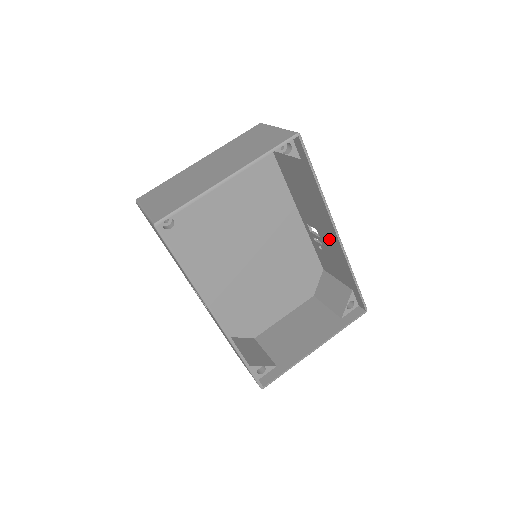
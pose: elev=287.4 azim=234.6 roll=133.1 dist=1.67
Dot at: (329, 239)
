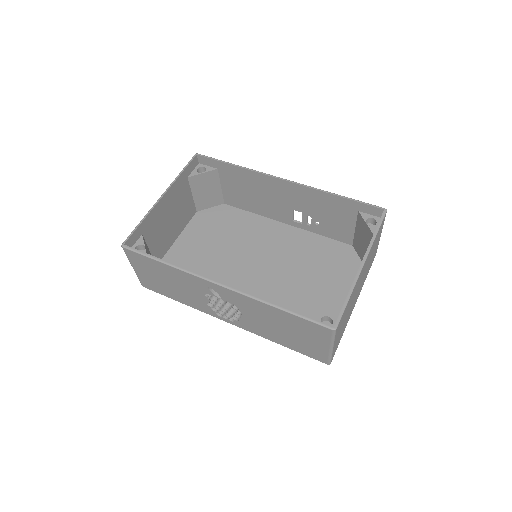
Dot at: (296, 197)
